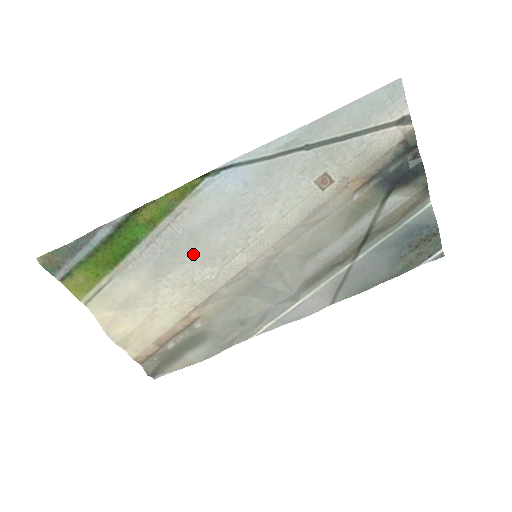
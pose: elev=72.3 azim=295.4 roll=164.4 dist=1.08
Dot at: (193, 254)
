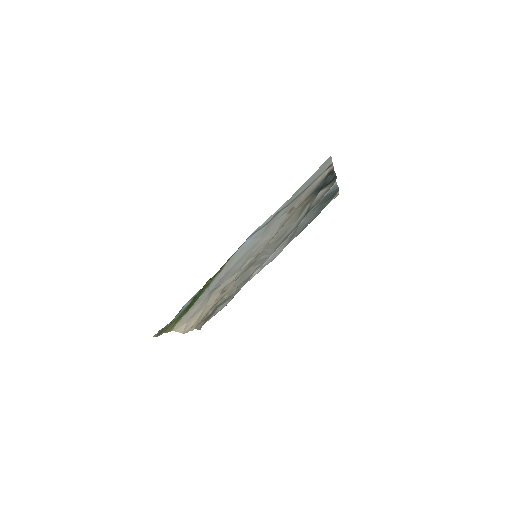
Dot at: (227, 277)
